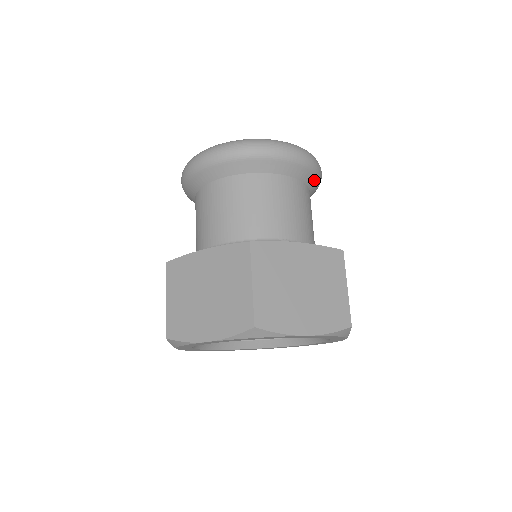
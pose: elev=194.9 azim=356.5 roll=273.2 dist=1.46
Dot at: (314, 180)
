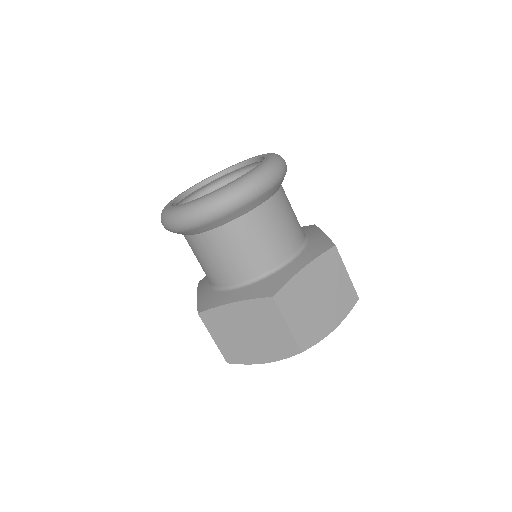
Dot at: occluded
